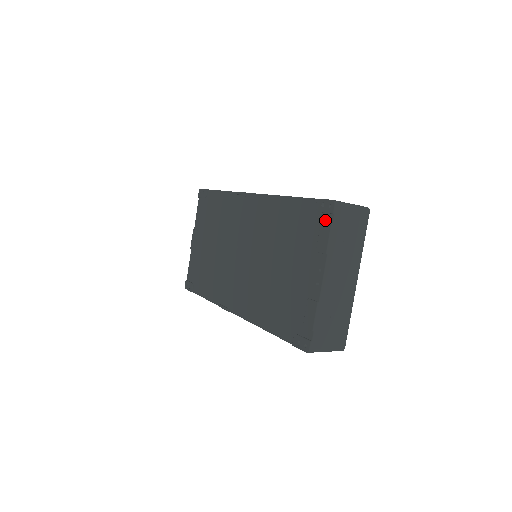
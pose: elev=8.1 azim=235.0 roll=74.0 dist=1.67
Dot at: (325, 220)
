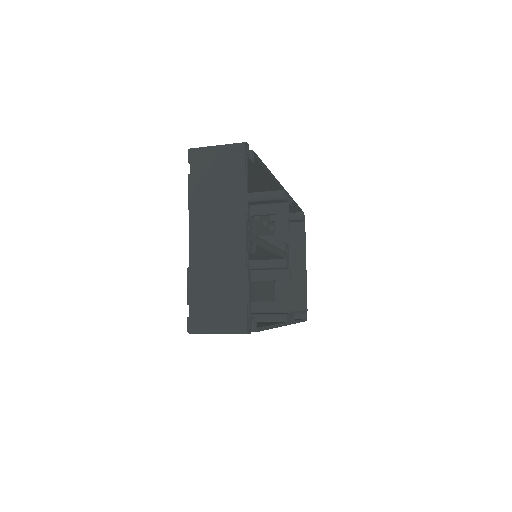
Dot at: occluded
